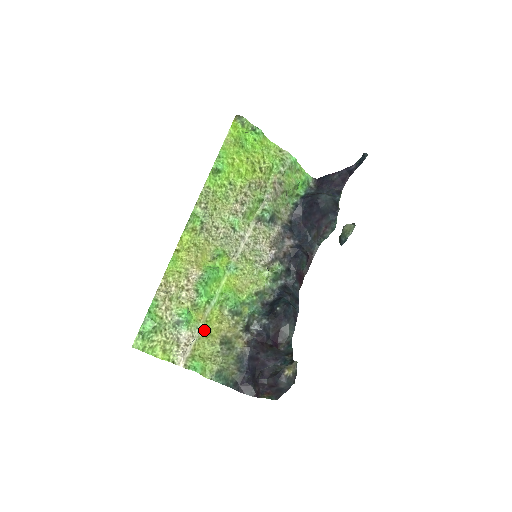
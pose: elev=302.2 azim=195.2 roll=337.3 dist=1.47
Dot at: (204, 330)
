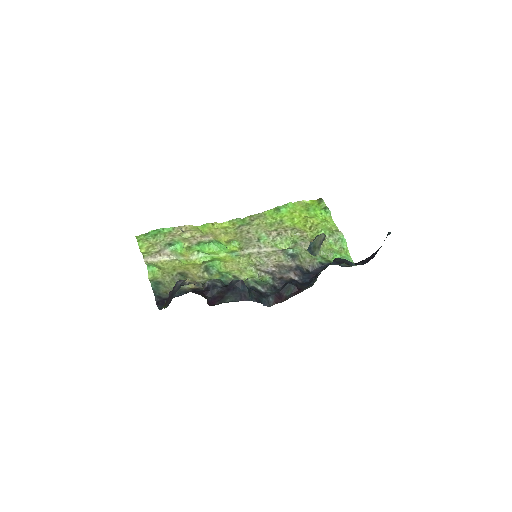
Dot at: (179, 260)
